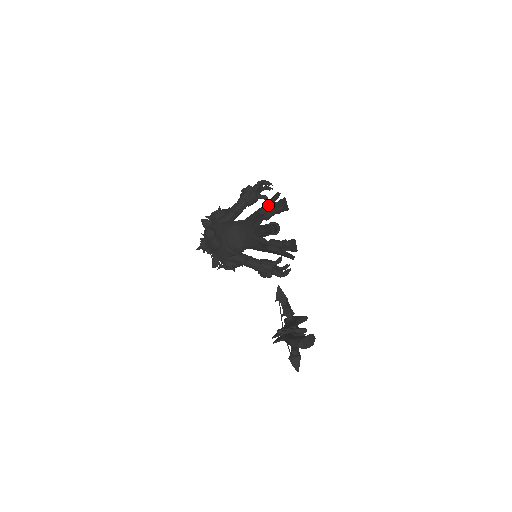
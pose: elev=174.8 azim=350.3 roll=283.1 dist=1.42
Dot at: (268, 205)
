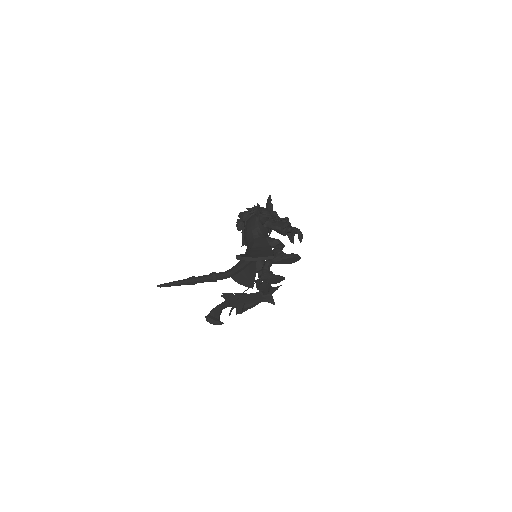
Dot at: (247, 258)
